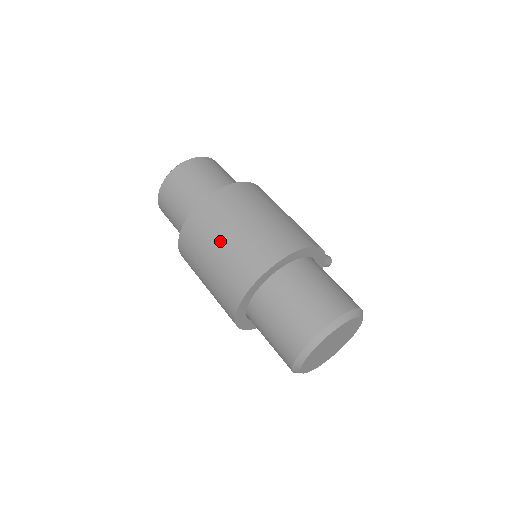
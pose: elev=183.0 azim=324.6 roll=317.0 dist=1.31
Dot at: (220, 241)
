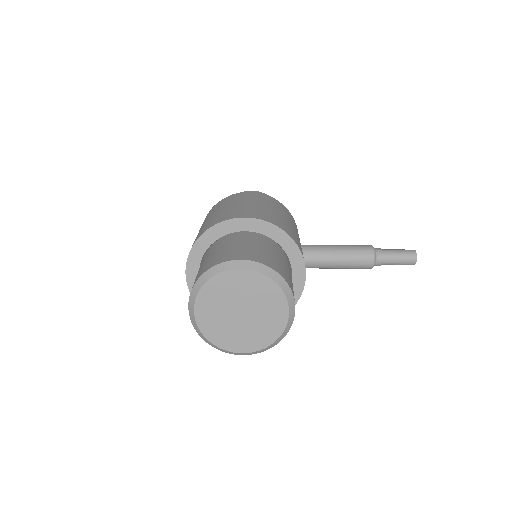
Dot at: occluded
